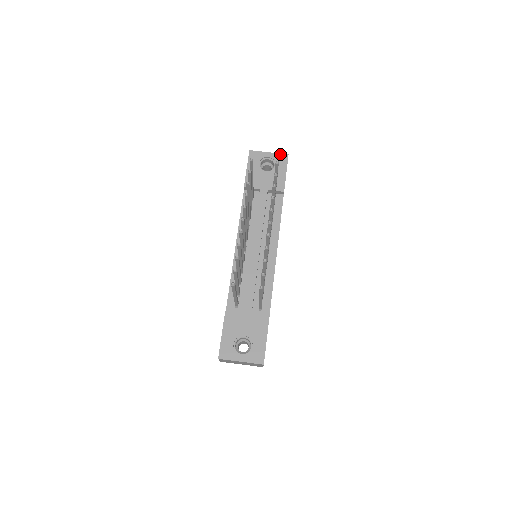
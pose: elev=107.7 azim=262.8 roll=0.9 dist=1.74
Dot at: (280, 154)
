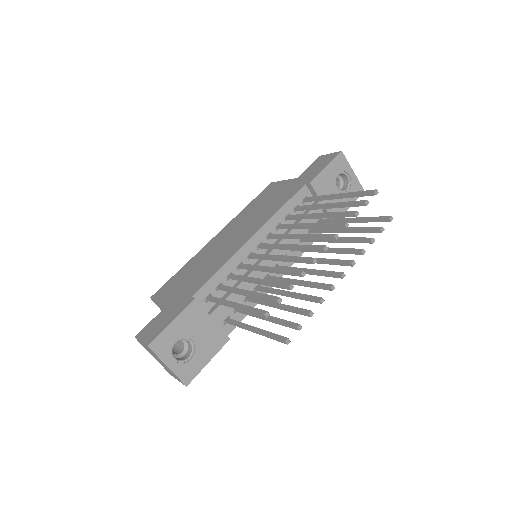
Dot at: occluded
